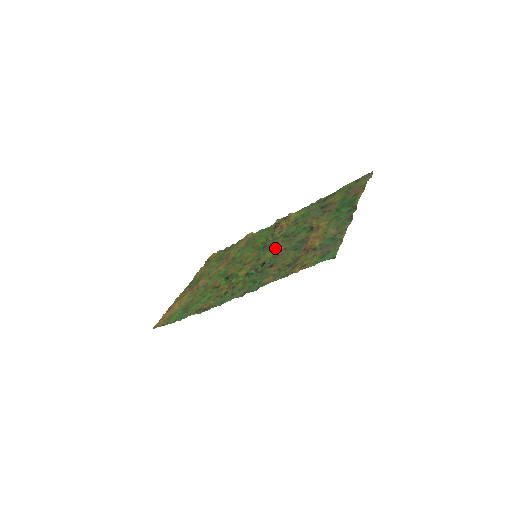
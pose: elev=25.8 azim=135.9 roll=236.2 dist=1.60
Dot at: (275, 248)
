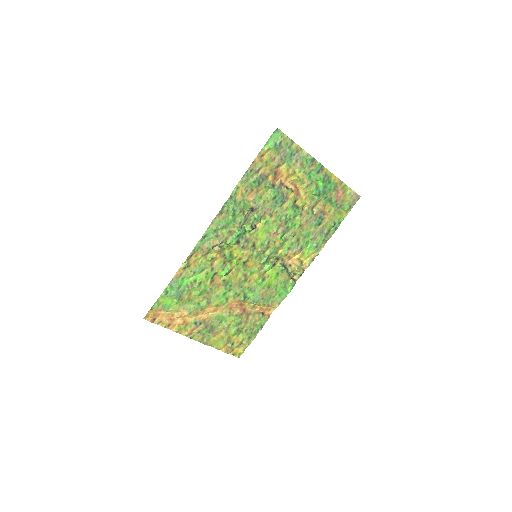
Dot at: (268, 231)
